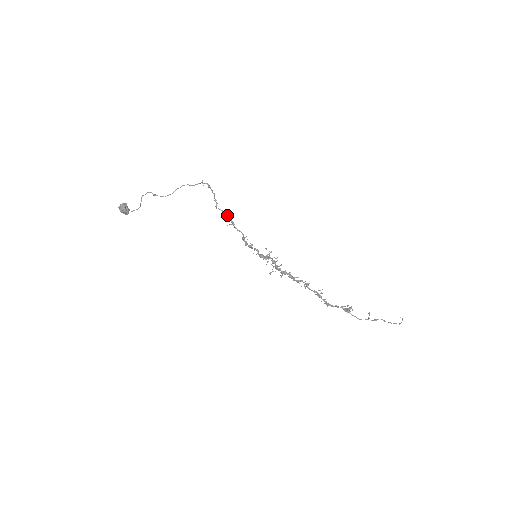
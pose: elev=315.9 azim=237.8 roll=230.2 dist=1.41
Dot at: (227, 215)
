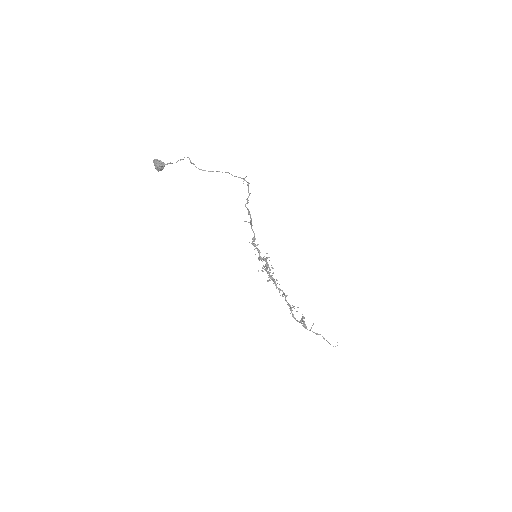
Dot at: (250, 215)
